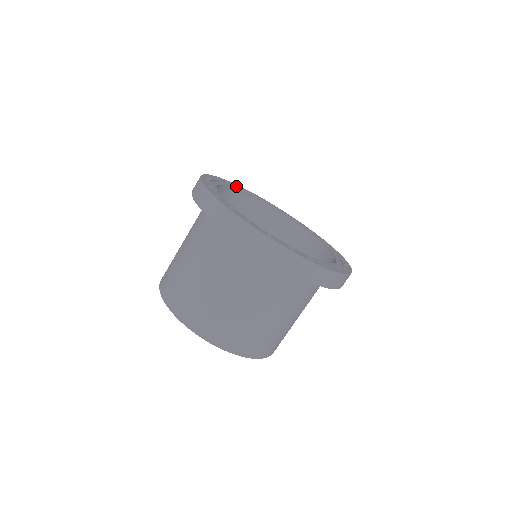
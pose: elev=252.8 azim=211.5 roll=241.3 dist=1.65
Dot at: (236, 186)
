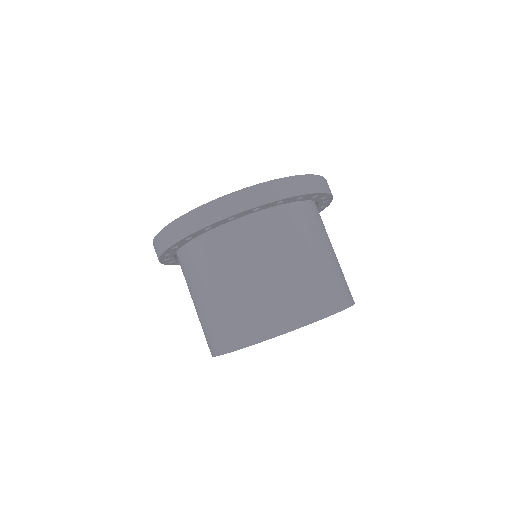
Dot at: occluded
